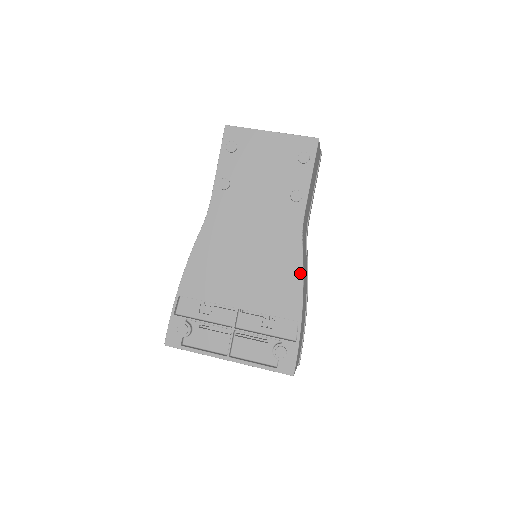
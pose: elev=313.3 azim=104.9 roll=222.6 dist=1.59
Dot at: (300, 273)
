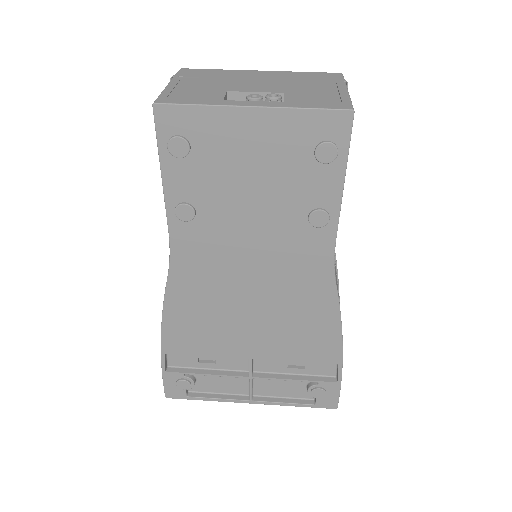
Dot at: (336, 316)
